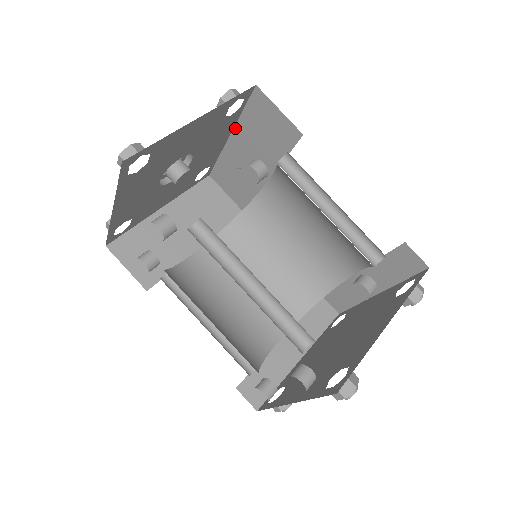
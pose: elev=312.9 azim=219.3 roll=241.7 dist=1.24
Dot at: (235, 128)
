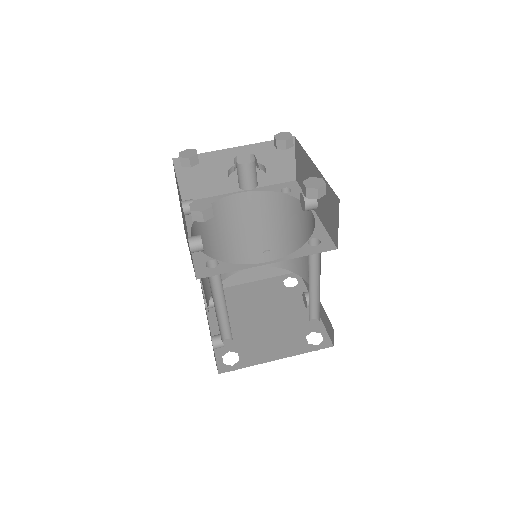
Dot at: (319, 172)
